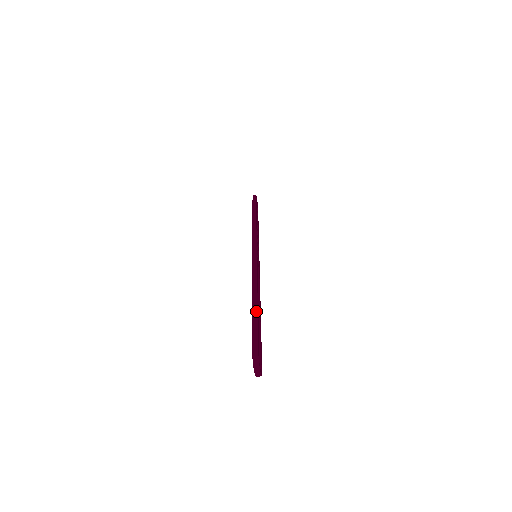
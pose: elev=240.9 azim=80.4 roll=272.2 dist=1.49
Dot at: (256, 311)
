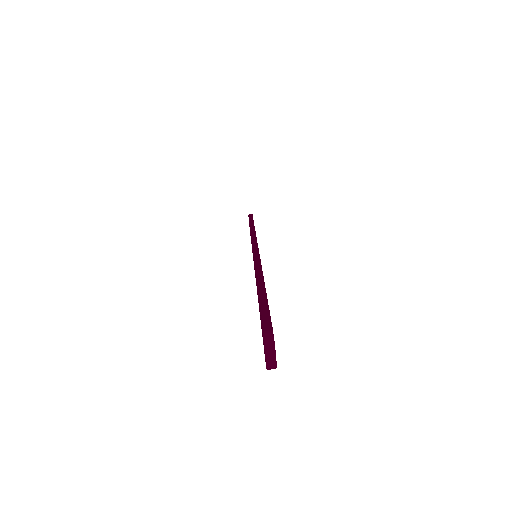
Dot at: (263, 289)
